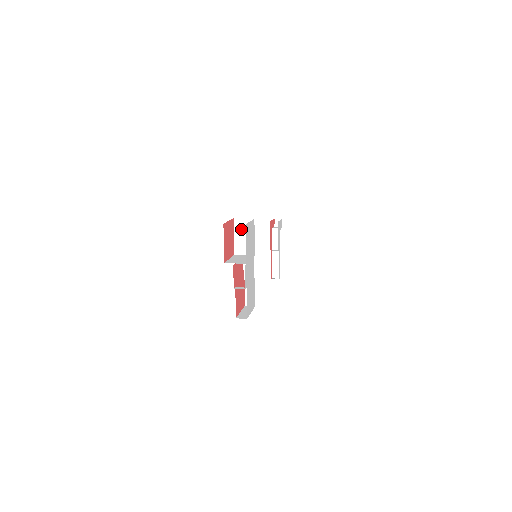
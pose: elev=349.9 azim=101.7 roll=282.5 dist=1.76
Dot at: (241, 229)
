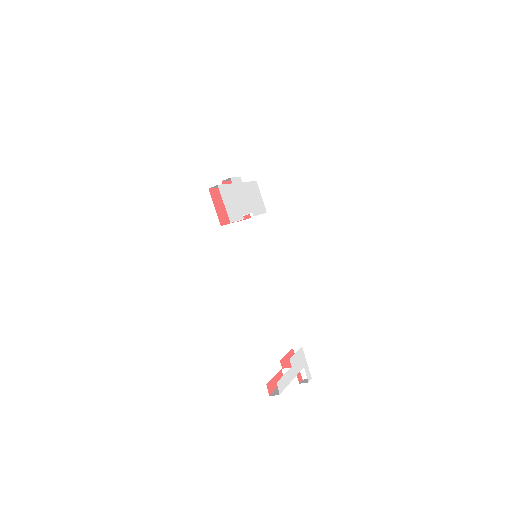
Dot at: occluded
